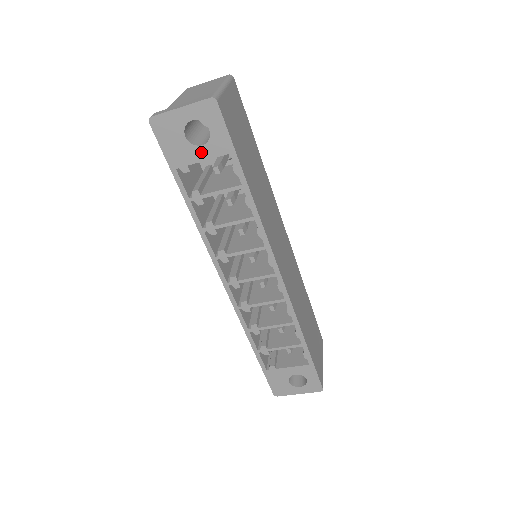
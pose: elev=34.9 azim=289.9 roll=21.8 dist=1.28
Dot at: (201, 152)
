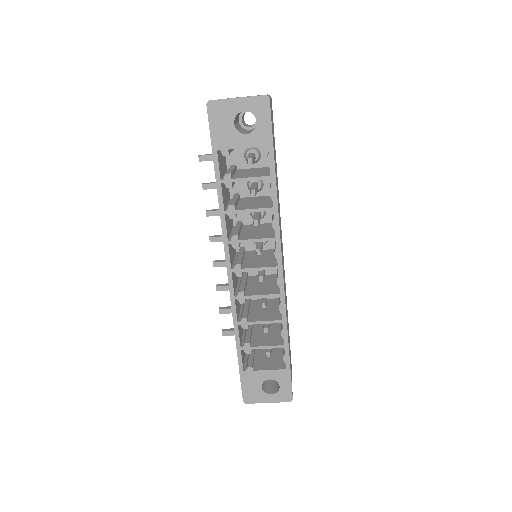
Dot at: (244, 140)
